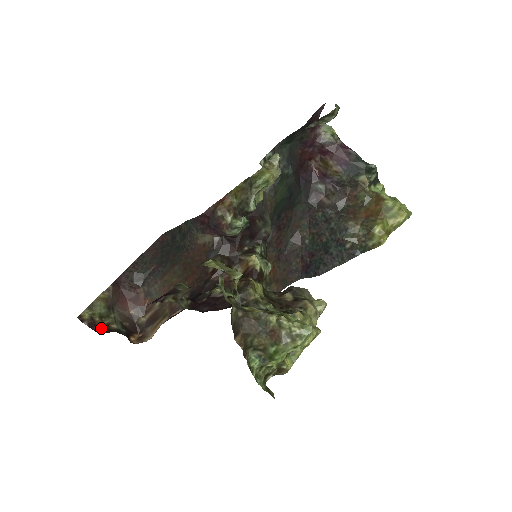
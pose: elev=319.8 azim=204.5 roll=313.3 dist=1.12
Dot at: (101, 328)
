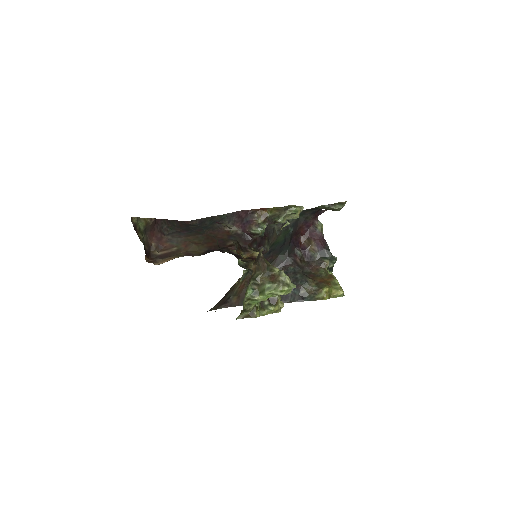
Dot at: occluded
